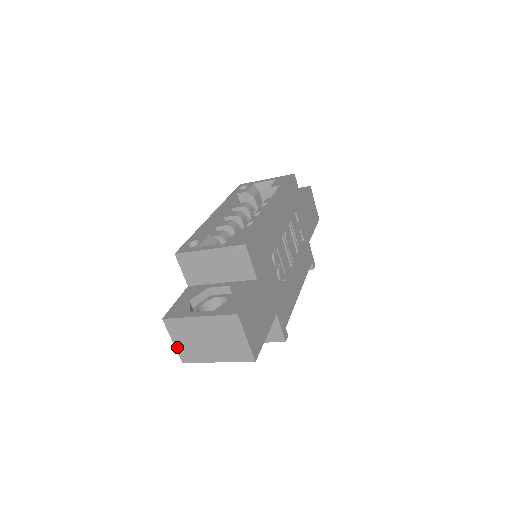
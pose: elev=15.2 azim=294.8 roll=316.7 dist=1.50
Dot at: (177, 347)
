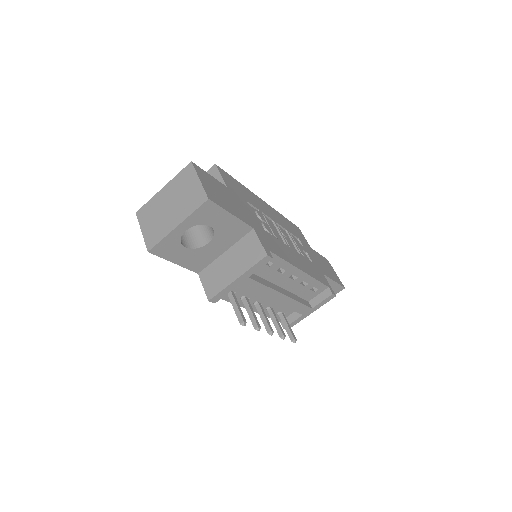
Dot at: (145, 235)
